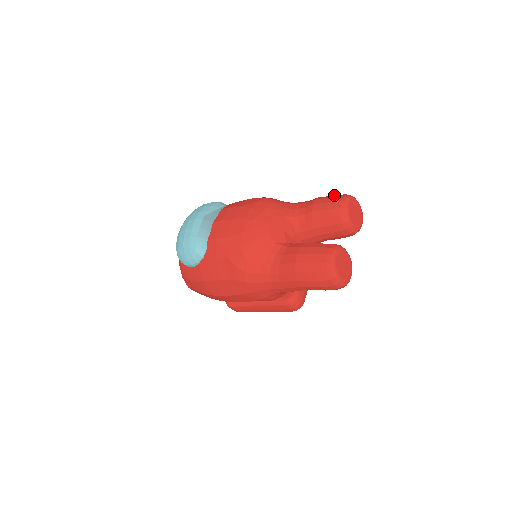
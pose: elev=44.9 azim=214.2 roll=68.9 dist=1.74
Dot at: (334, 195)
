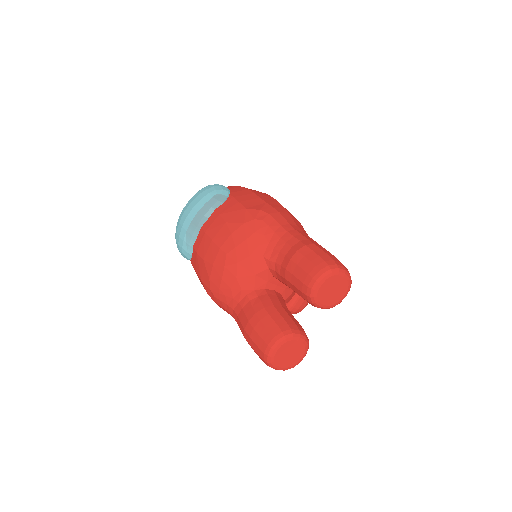
Dot at: (318, 256)
